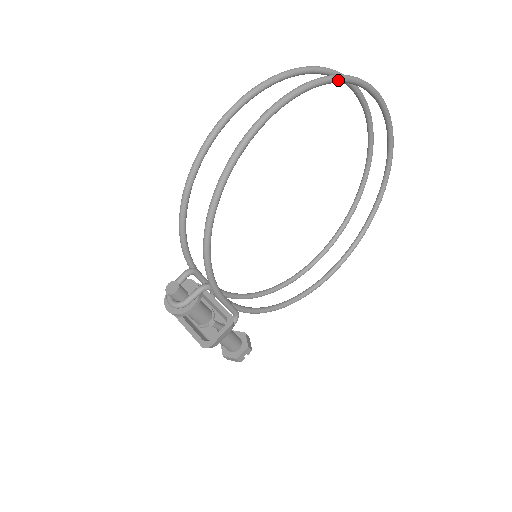
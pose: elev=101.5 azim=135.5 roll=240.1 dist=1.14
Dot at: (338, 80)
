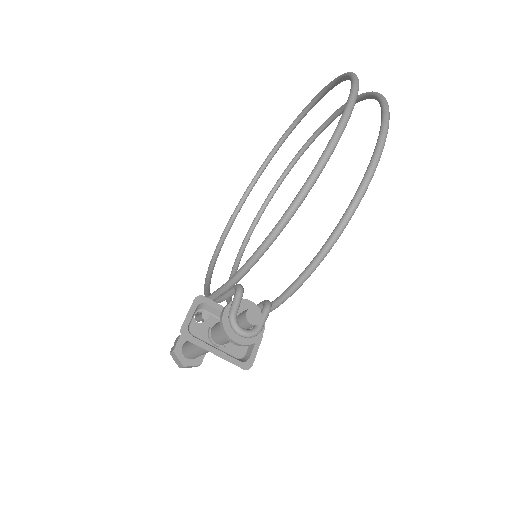
Dot at: occluded
